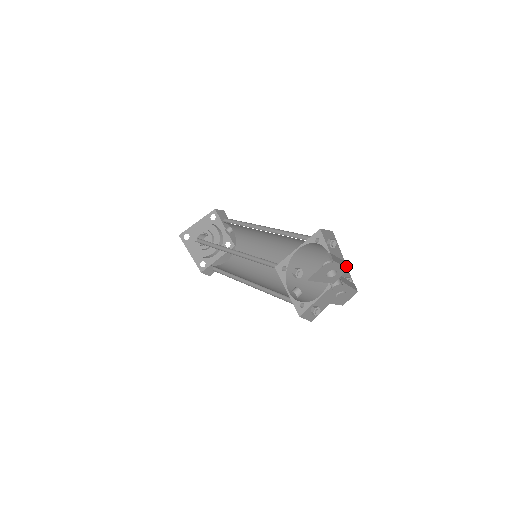
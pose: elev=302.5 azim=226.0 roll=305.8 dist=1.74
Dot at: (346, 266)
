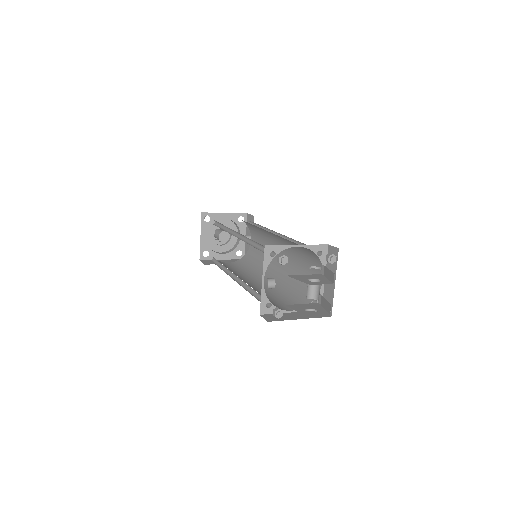
Dot at: (332, 280)
